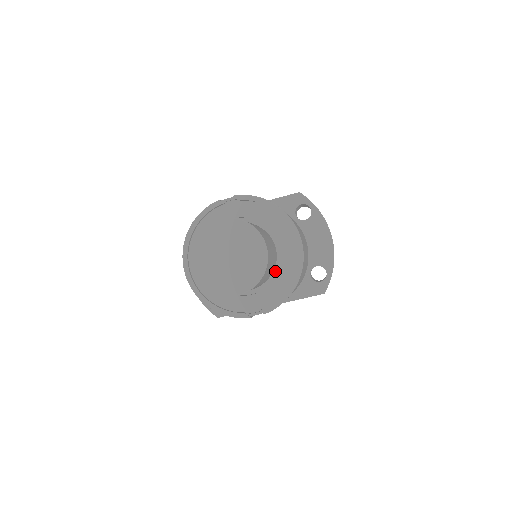
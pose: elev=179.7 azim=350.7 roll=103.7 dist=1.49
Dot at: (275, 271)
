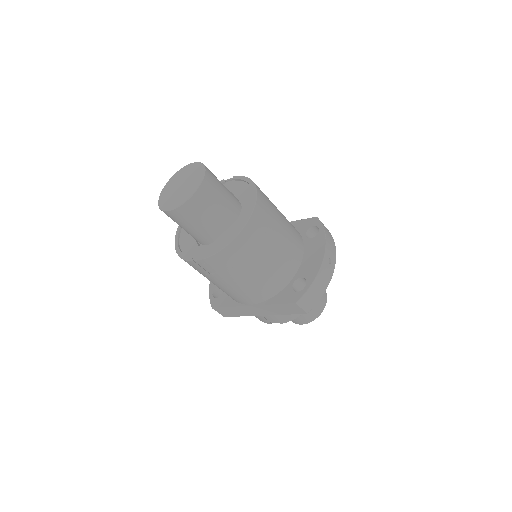
Dot at: (228, 229)
